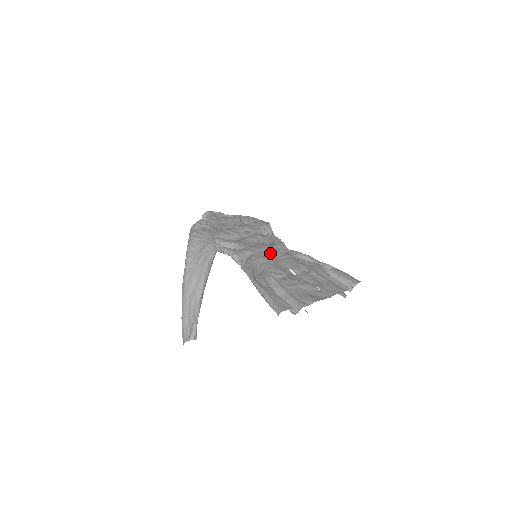
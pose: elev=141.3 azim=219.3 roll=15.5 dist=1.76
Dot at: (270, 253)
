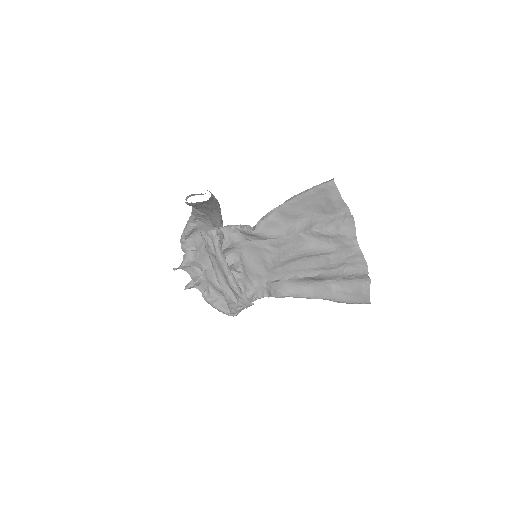
Dot at: (272, 258)
